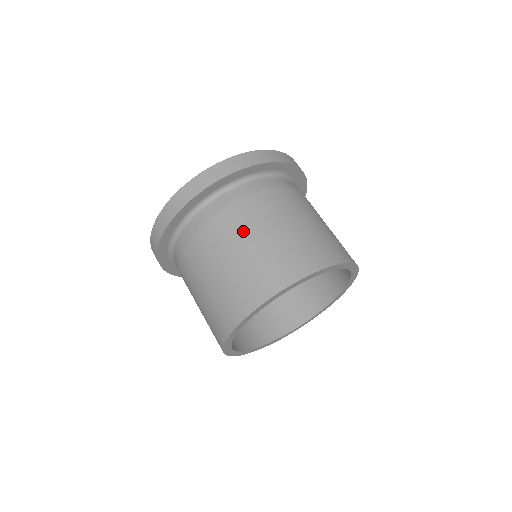
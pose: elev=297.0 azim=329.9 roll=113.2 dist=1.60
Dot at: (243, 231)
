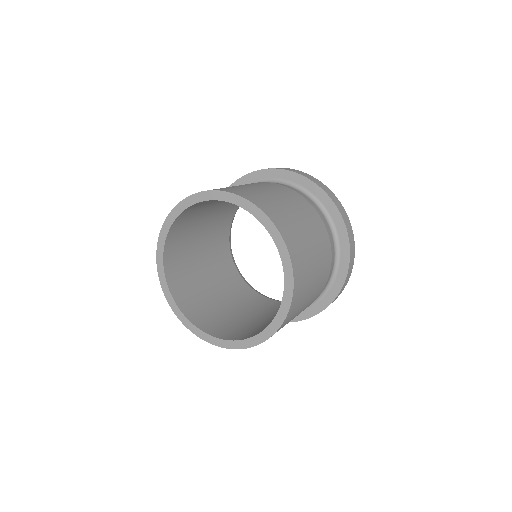
Dot at: (266, 186)
